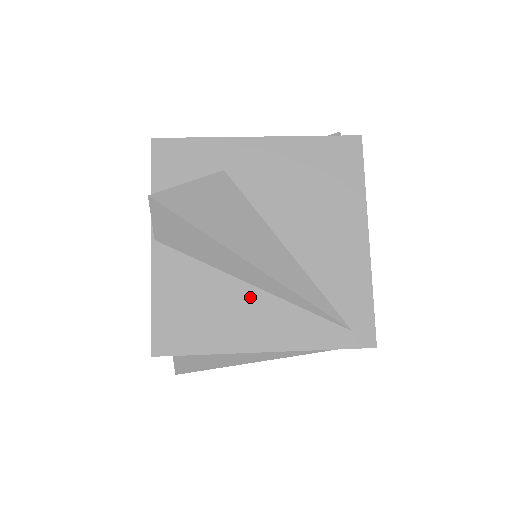
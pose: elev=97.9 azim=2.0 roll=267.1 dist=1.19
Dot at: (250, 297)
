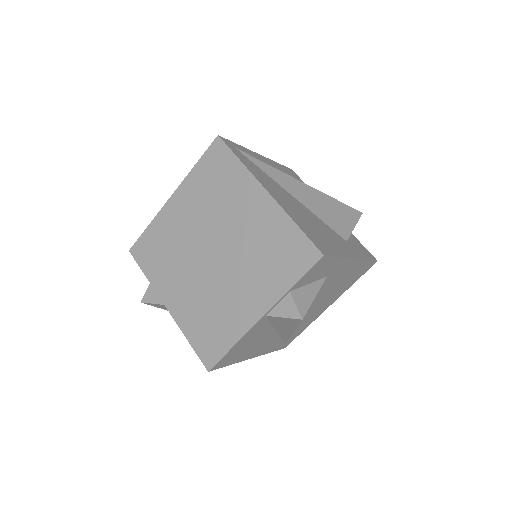
Dot at: (271, 337)
